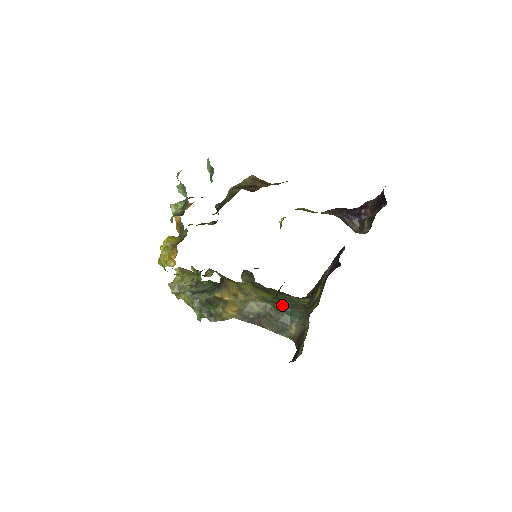
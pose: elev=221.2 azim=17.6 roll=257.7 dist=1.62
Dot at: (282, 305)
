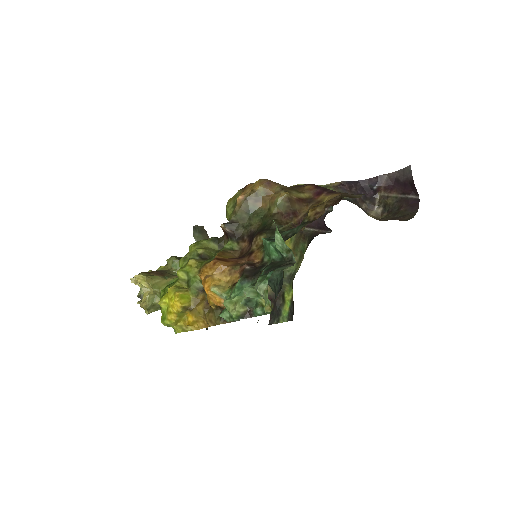
Dot at: occluded
